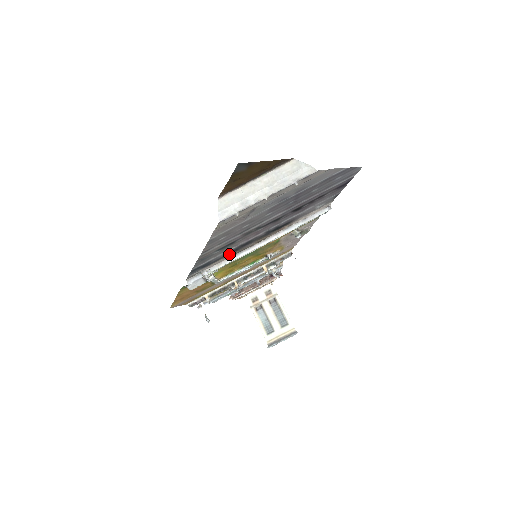
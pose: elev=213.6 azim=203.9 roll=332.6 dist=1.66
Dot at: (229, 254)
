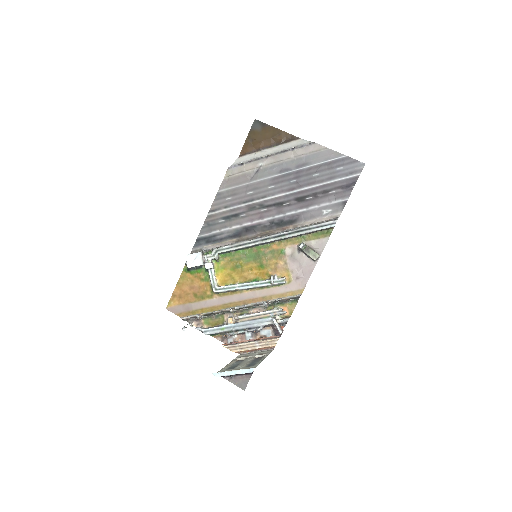
Dot at: (233, 238)
